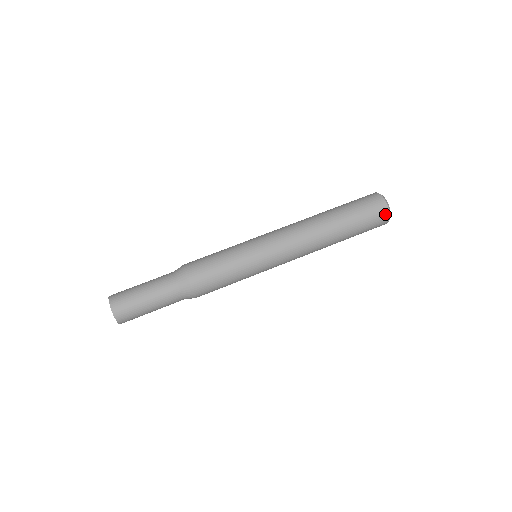
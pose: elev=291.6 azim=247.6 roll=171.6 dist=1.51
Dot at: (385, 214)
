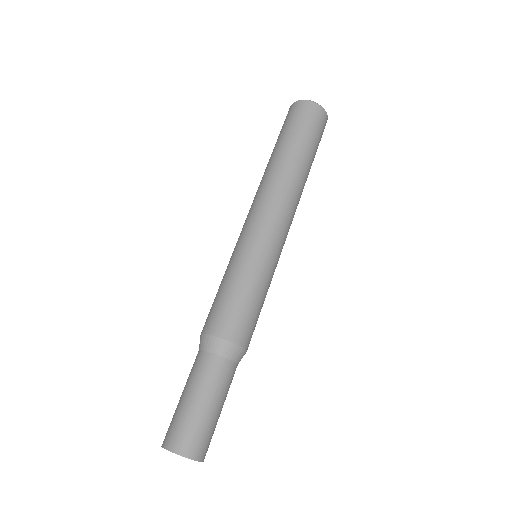
Dot at: (310, 106)
